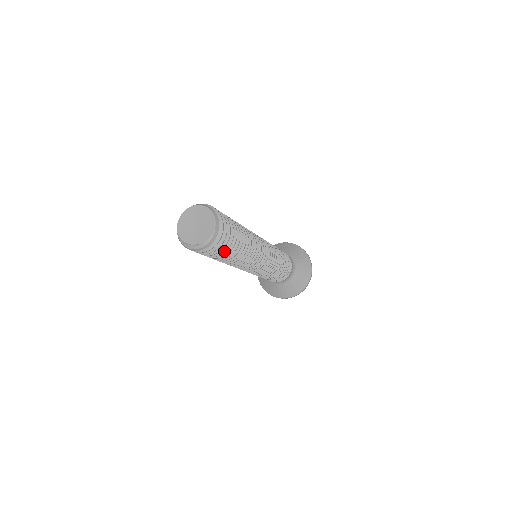
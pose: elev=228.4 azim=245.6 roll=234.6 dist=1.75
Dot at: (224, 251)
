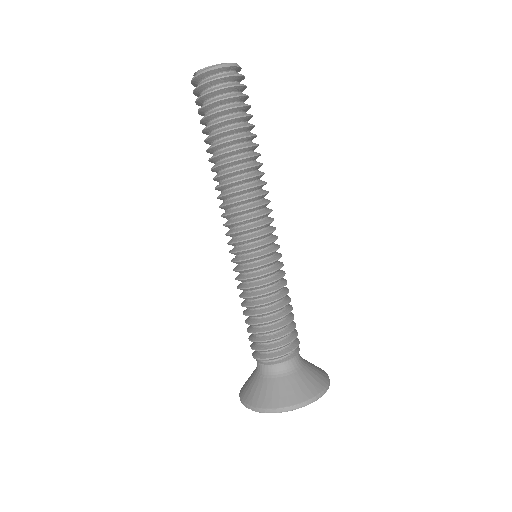
Dot at: (232, 107)
